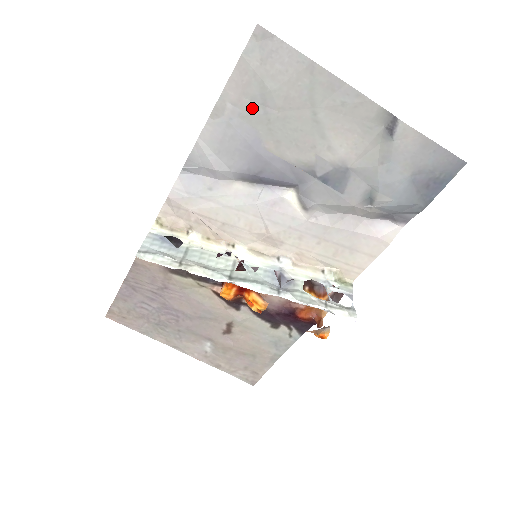
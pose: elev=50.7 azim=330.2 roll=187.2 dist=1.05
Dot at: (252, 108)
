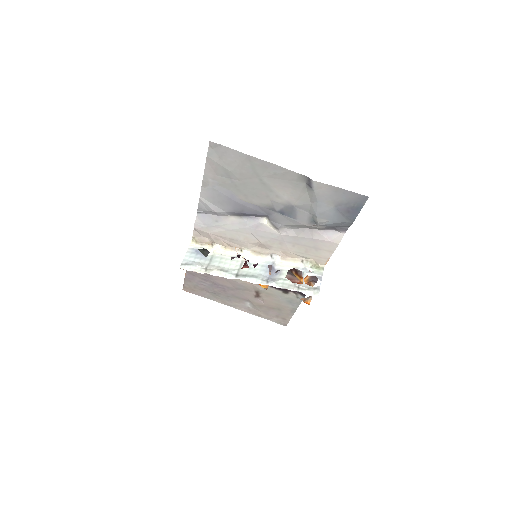
Dot at: (224, 180)
